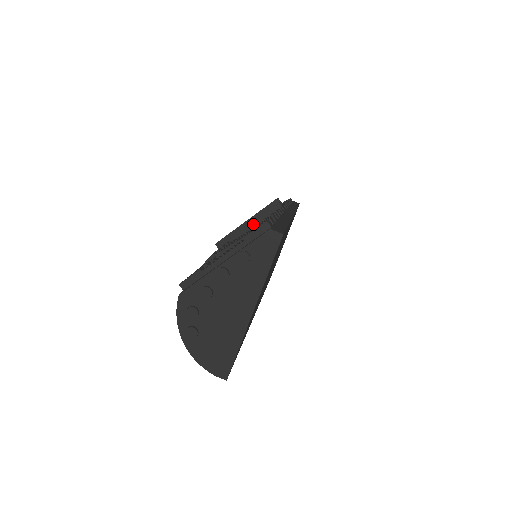
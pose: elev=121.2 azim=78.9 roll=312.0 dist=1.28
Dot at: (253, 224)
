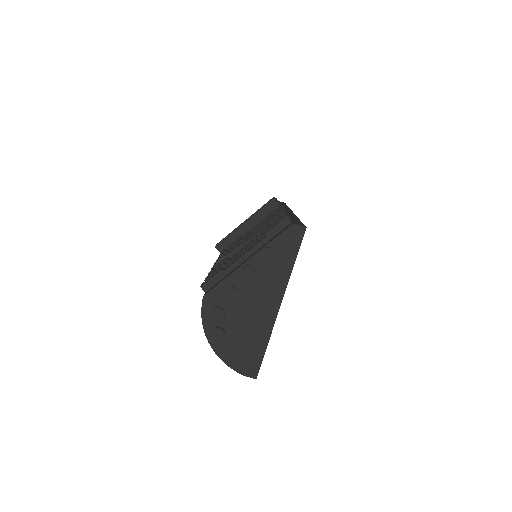
Dot at: (252, 224)
